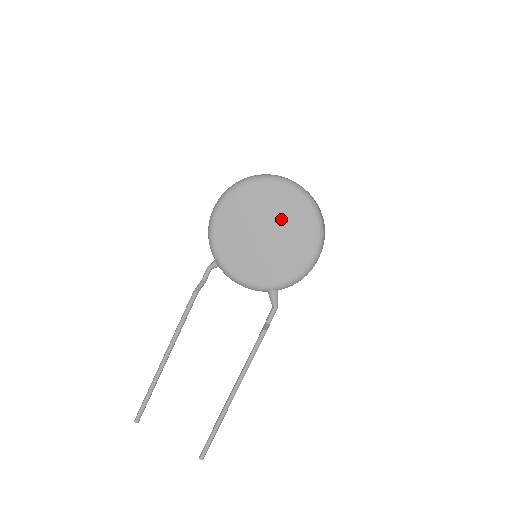
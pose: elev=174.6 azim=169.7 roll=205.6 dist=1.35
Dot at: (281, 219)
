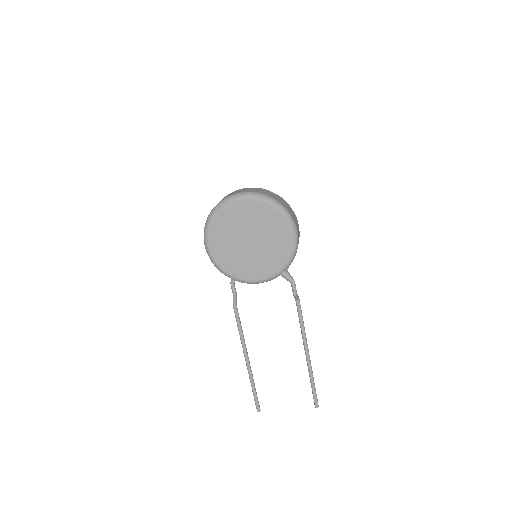
Dot at: (253, 223)
